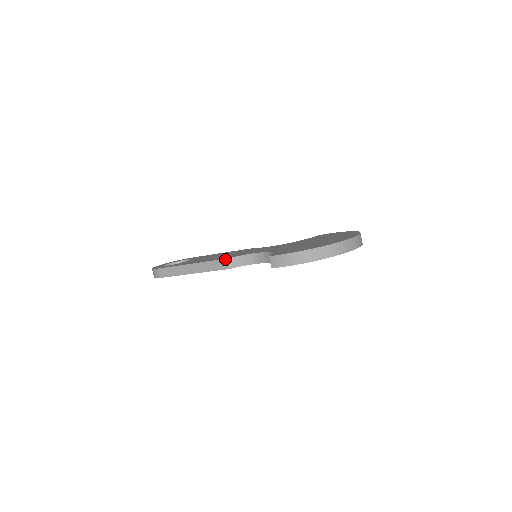
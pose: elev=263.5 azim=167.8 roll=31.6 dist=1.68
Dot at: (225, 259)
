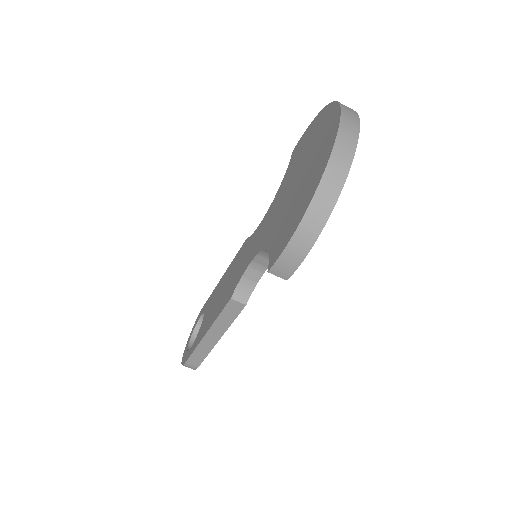
Dot at: (229, 301)
